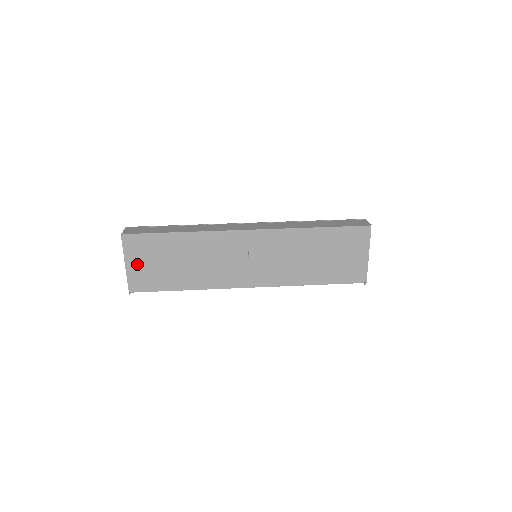
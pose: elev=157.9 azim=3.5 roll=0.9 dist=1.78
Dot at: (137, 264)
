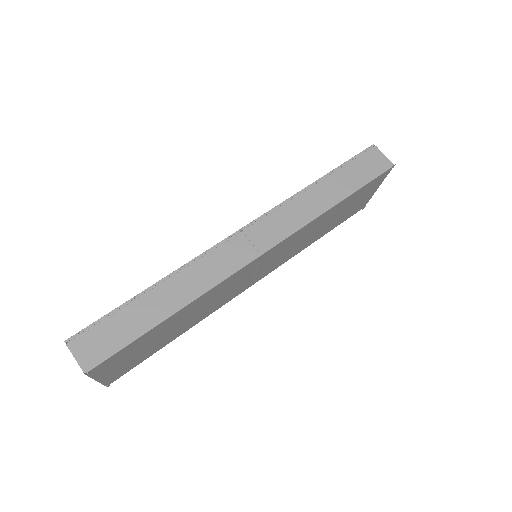
Dot at: (114, 369)
